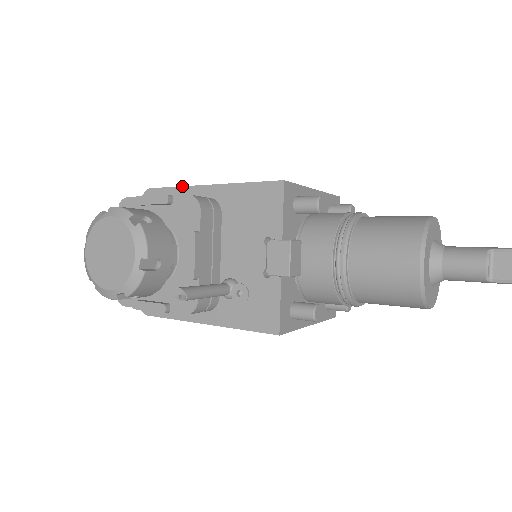
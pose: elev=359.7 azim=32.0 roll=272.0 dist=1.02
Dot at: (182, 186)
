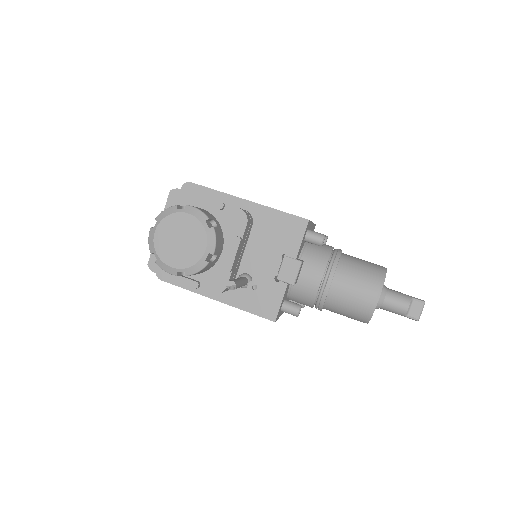
Dot at: (223, 192)
